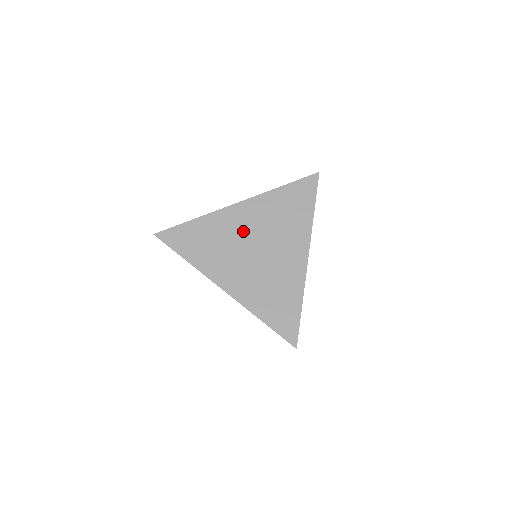
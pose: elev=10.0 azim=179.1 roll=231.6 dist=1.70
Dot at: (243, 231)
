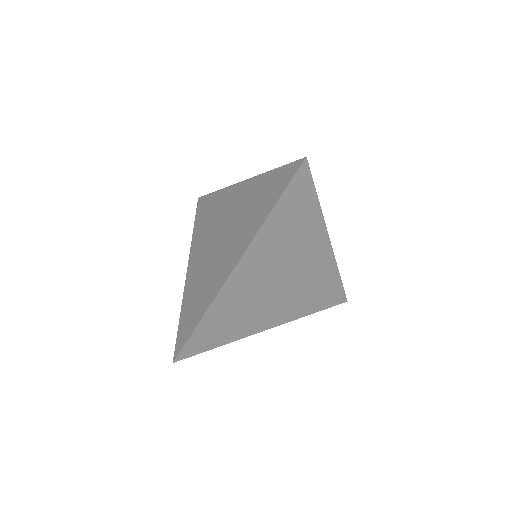
Dot at: (258, 281)
